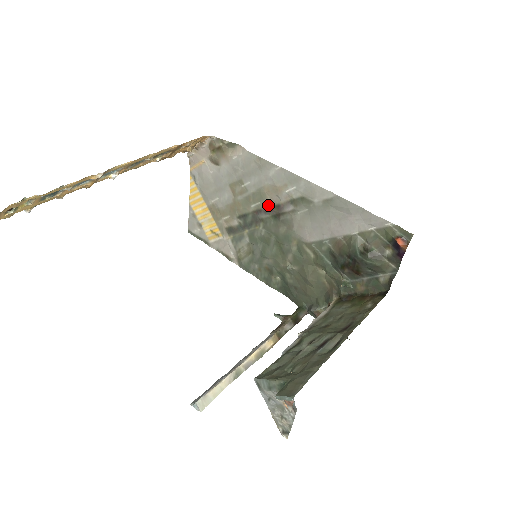
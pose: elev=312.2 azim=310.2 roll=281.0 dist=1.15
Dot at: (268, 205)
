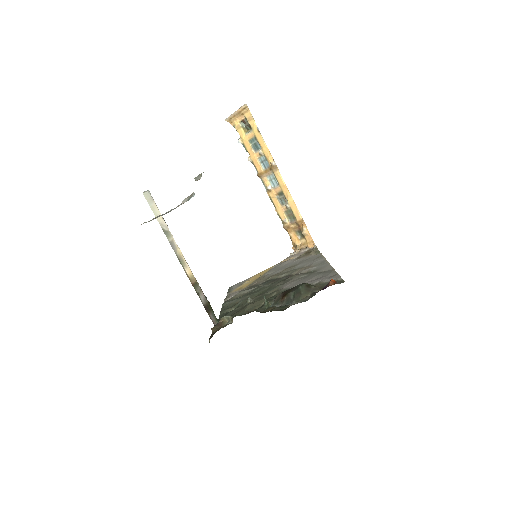
Dot at: (292, 274)
